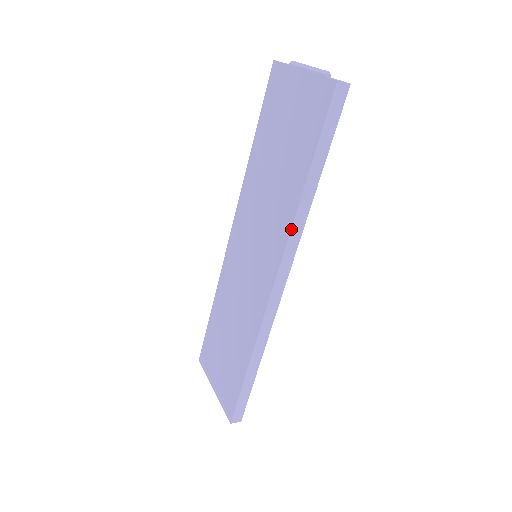
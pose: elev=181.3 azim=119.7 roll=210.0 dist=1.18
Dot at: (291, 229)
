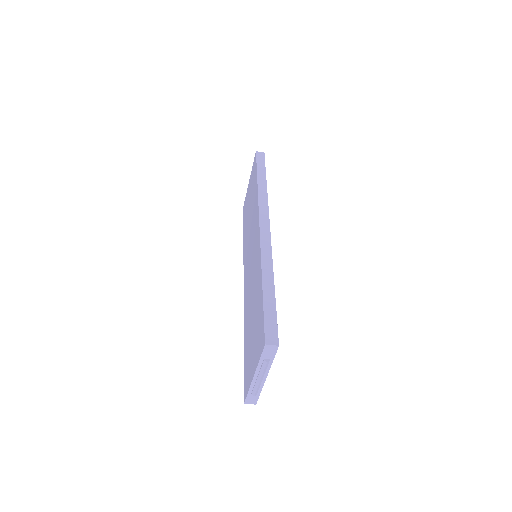
Dot at: (258, 198)
